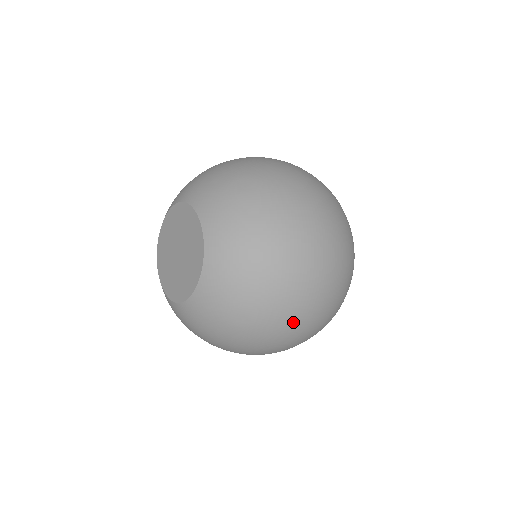
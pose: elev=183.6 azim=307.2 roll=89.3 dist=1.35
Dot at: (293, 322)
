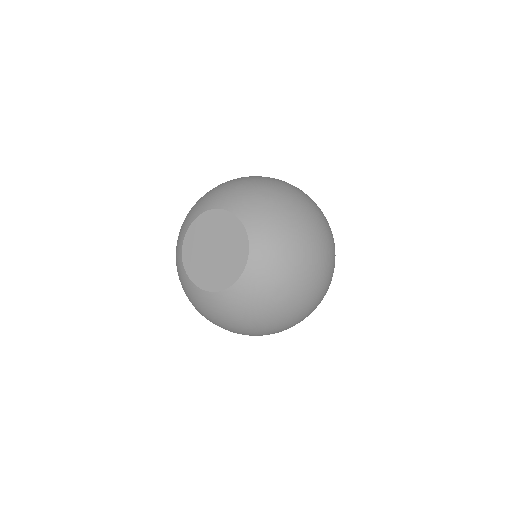
Dot at: (312, 295)
